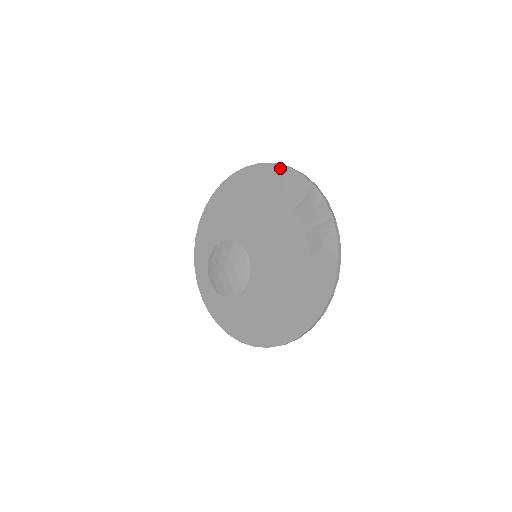
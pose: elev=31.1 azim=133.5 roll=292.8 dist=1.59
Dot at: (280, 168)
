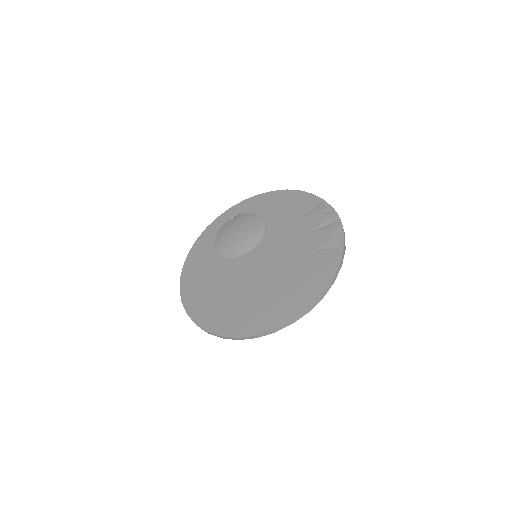
Dot at: (292, 192)
